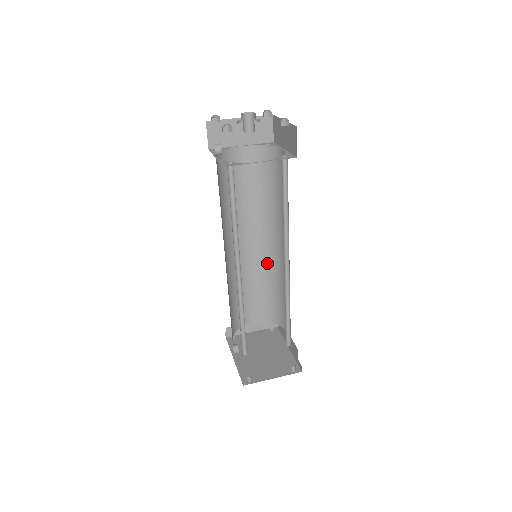
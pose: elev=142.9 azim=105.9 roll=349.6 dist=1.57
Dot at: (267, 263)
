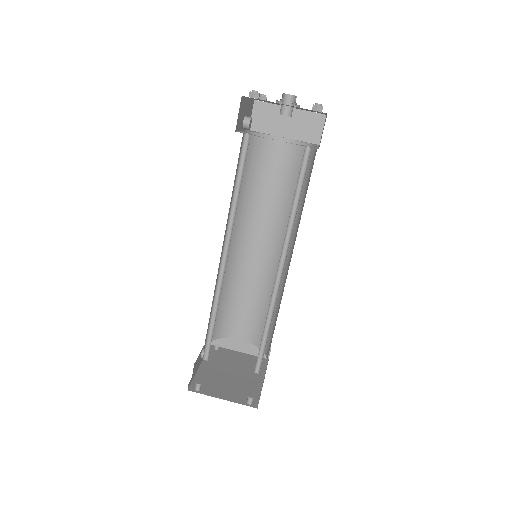
Dot at: (273, 276)
